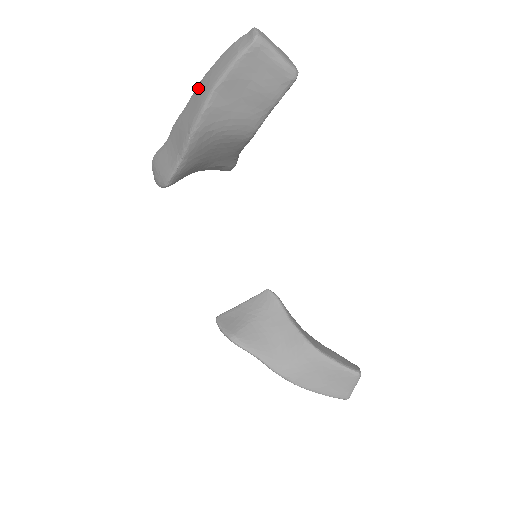
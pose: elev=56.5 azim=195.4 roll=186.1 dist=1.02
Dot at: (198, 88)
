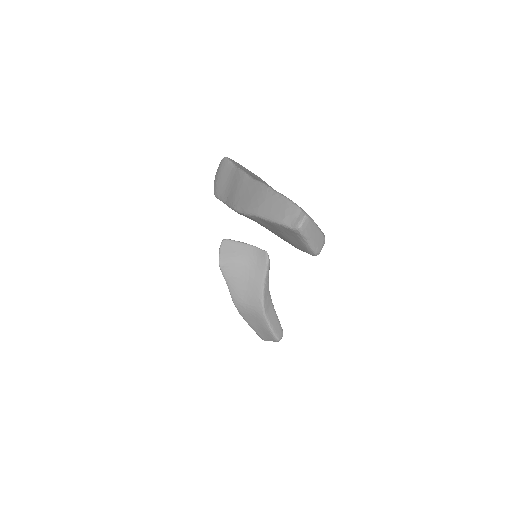
Dot at: (258, 189)
